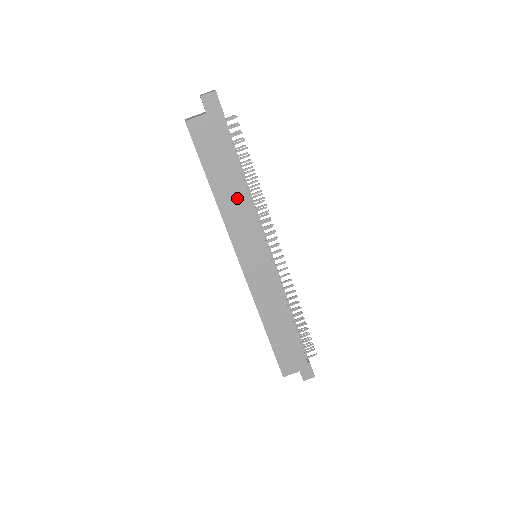
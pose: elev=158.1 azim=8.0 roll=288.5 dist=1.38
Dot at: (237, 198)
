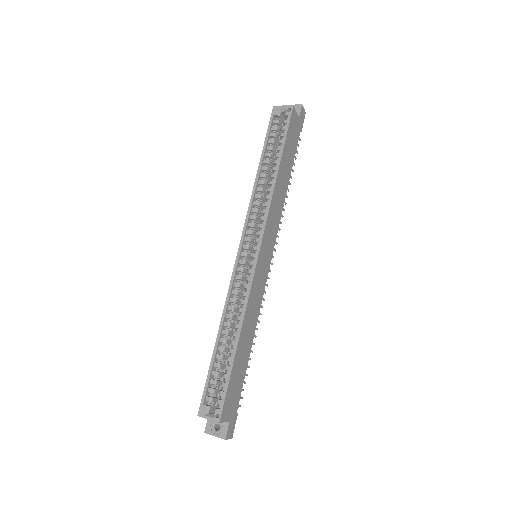
Dot at: (282, 192)
